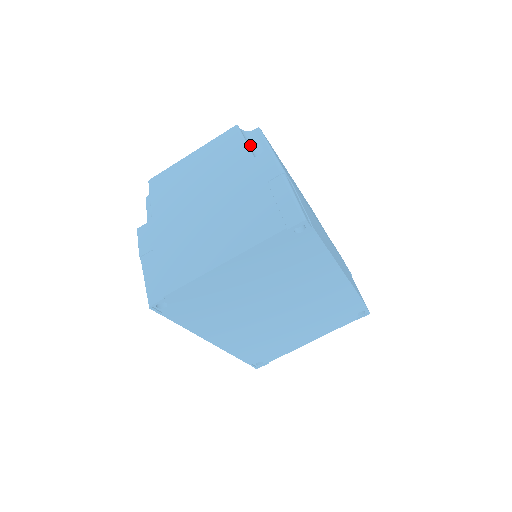
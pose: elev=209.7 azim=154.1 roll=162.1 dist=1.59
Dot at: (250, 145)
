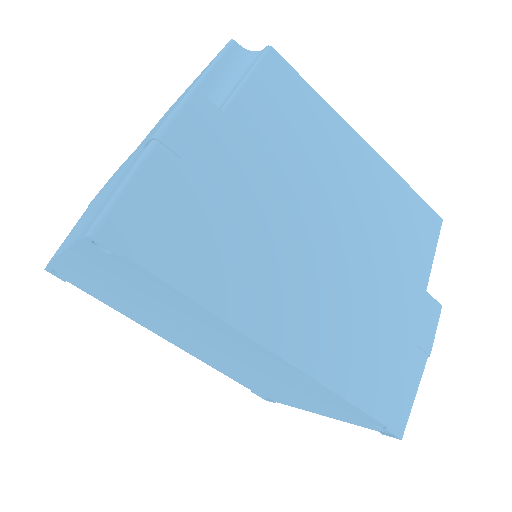
Dot at: (224, 77)
